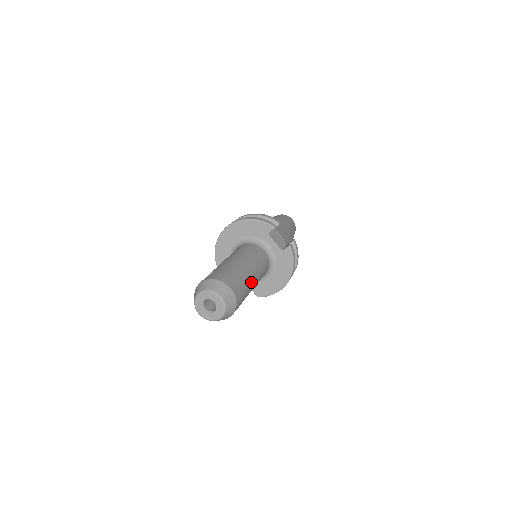
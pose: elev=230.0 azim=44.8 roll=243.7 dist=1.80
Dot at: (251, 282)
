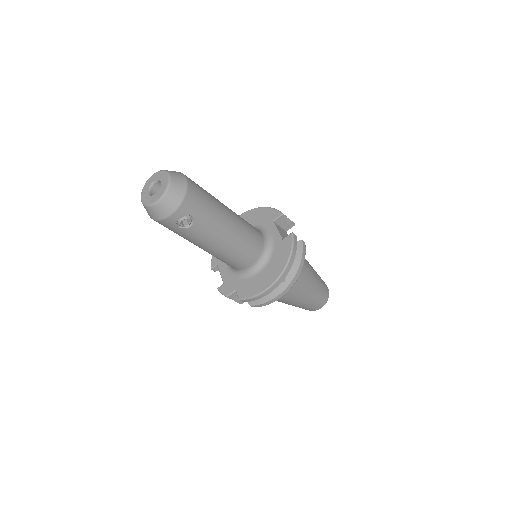
Dot at: (222, 217)
